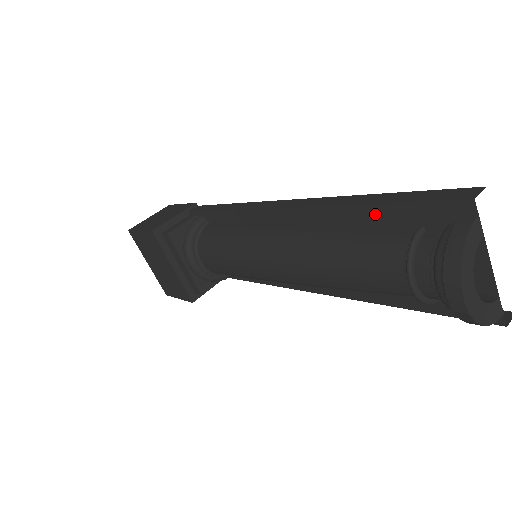
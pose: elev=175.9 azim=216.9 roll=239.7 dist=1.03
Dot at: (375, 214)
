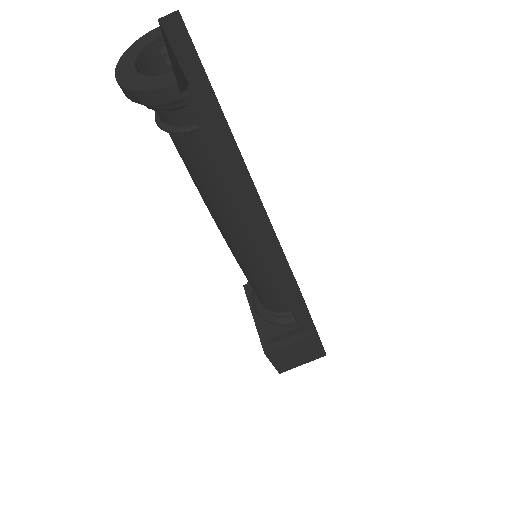
Dot at: occluded
